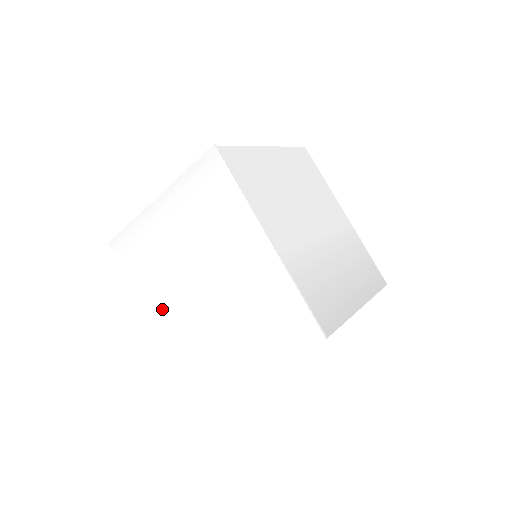
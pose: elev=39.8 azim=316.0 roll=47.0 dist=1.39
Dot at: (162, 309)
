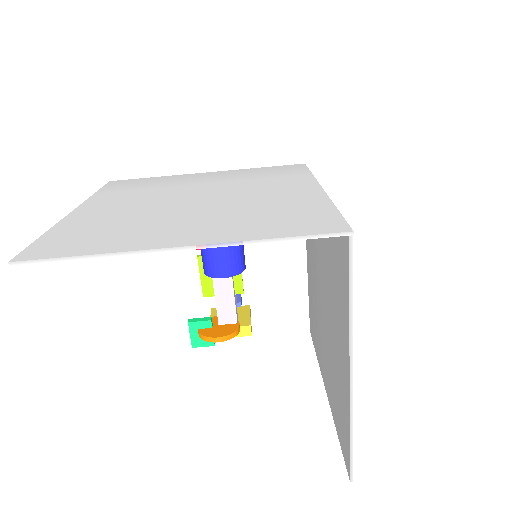
Dot at: (110, 206)
